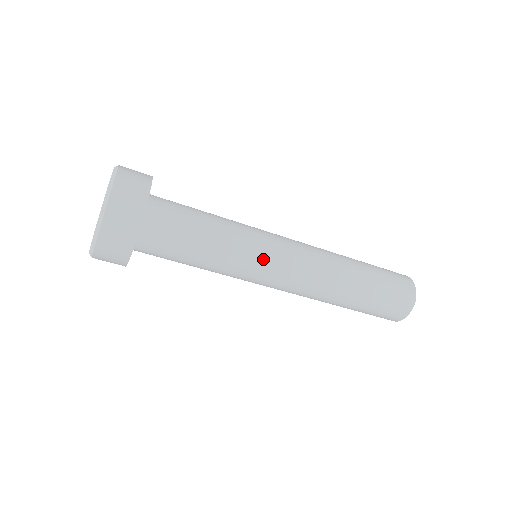
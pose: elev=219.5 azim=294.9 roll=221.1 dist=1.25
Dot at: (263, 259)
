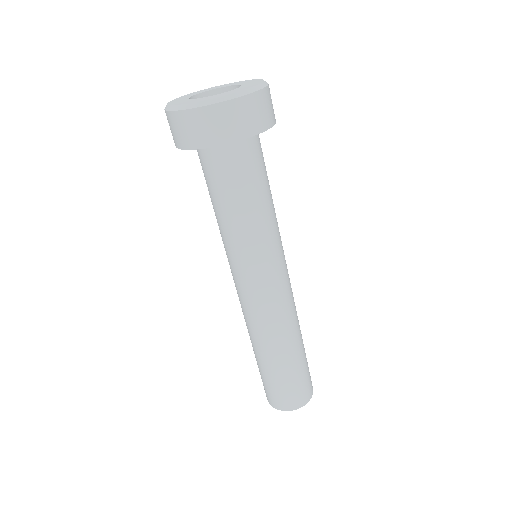
Dot at: (257, 268)
